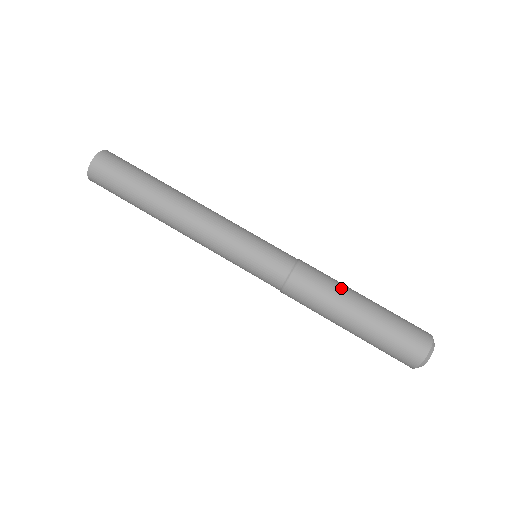
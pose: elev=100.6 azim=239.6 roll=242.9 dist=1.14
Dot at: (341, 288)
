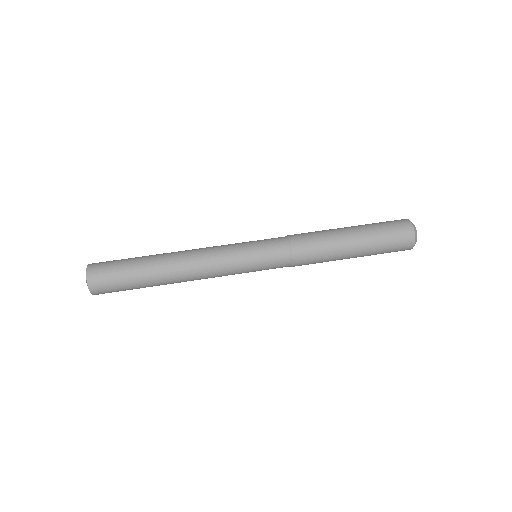
Dot at: (330, 235)
